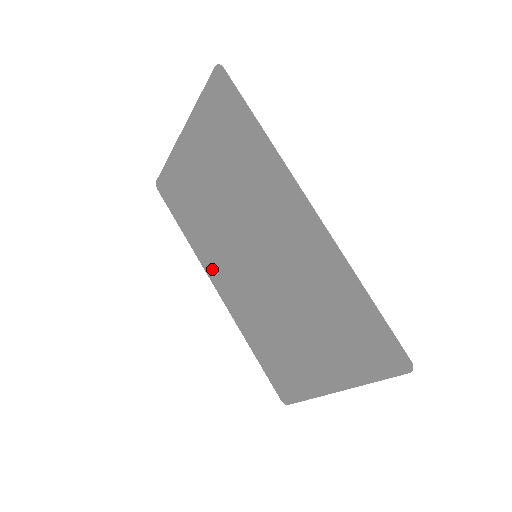
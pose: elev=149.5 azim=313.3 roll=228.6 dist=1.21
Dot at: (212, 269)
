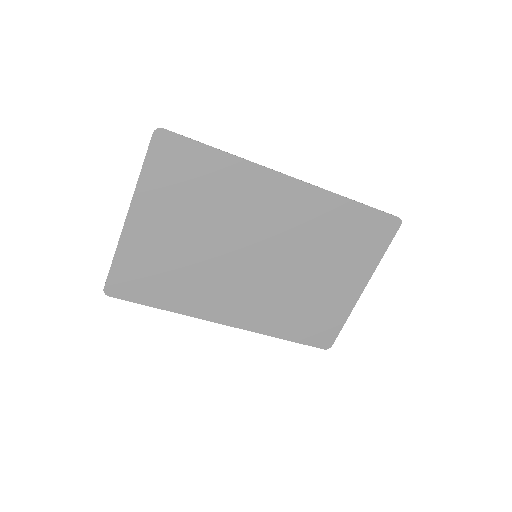
Dot at: (212, 310)
